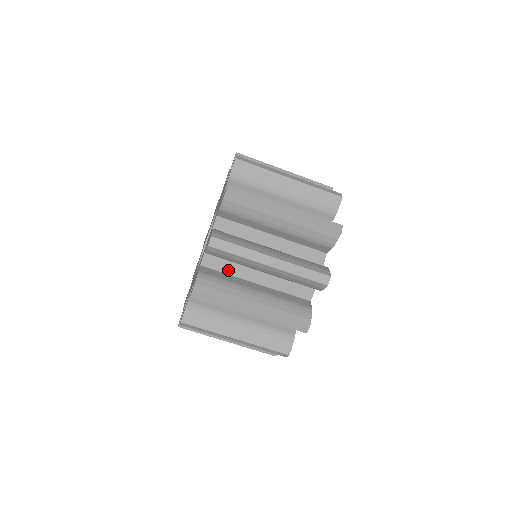
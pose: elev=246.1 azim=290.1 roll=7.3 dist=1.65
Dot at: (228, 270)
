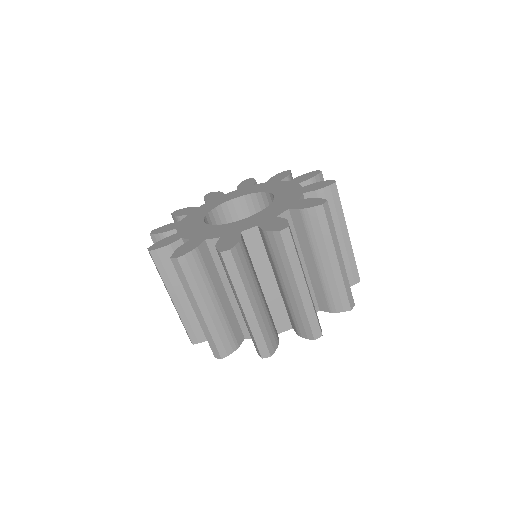
Dot at: occluded
